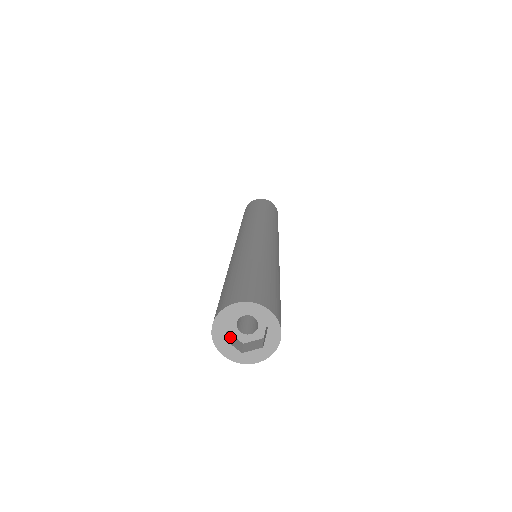
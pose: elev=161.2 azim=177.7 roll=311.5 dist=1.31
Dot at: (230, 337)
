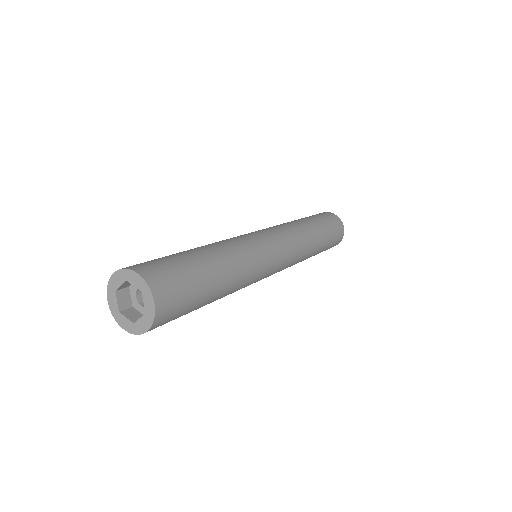
Dot at: (125, 293)
